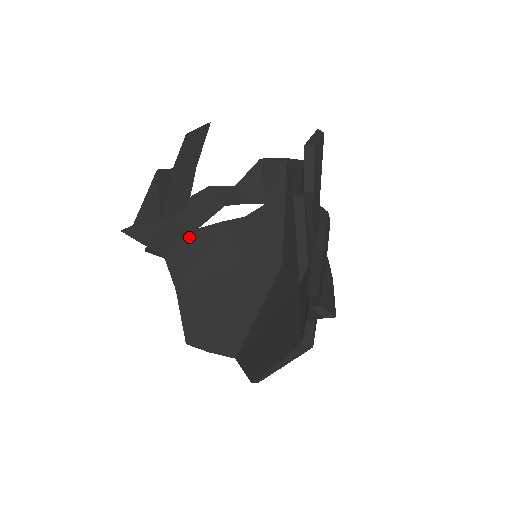
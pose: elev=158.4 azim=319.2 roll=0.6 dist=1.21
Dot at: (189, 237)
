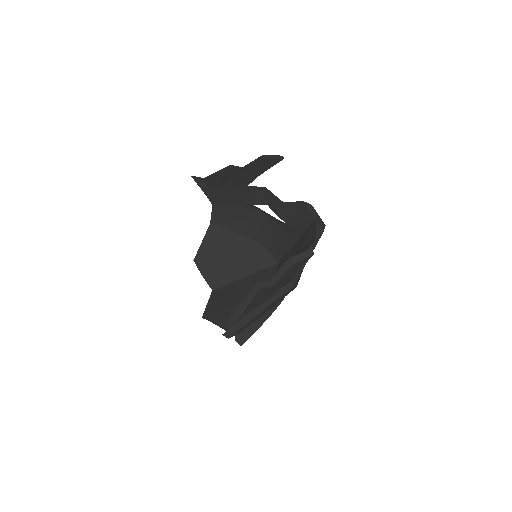
Dot at: (234, 204)
